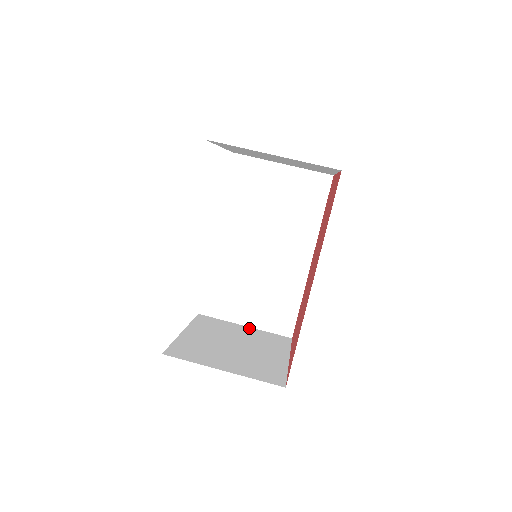
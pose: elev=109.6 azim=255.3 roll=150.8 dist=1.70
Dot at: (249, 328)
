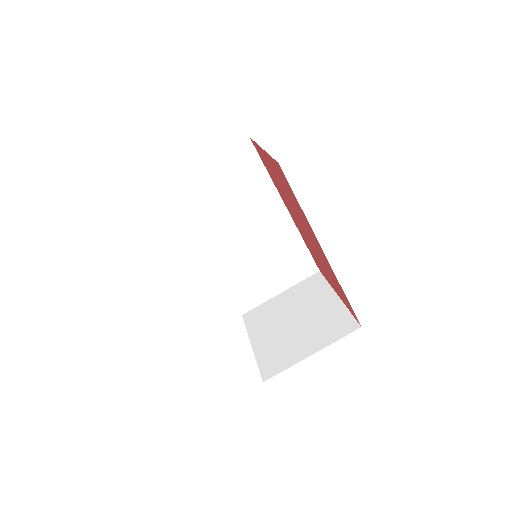
Dot at: (285, 292)
